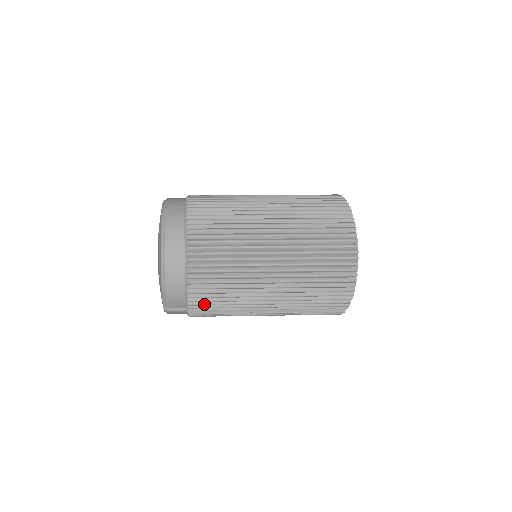
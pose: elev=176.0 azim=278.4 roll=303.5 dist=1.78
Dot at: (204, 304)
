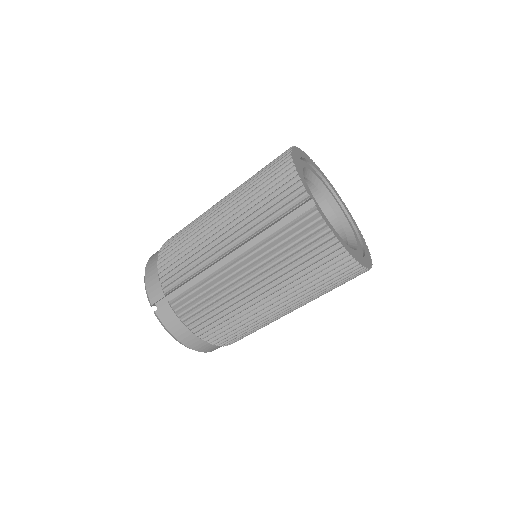
Dot at: (172, 276)
